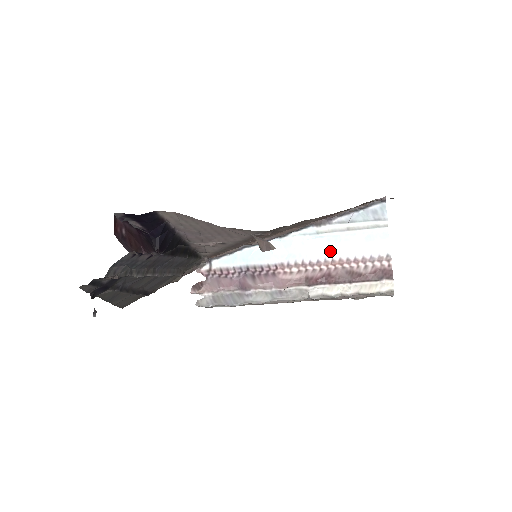
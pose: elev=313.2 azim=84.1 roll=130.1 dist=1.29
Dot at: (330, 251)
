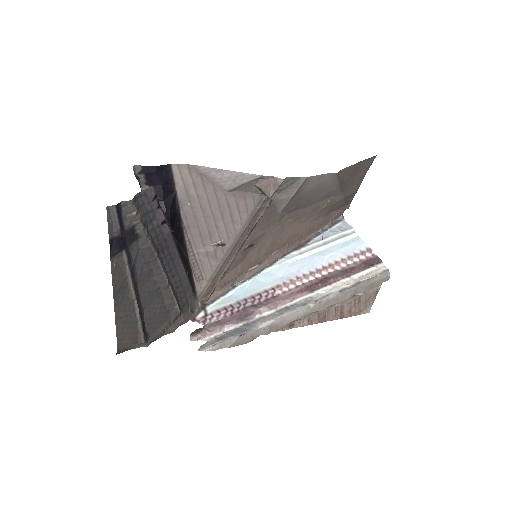
Dot at: (317, 262)
